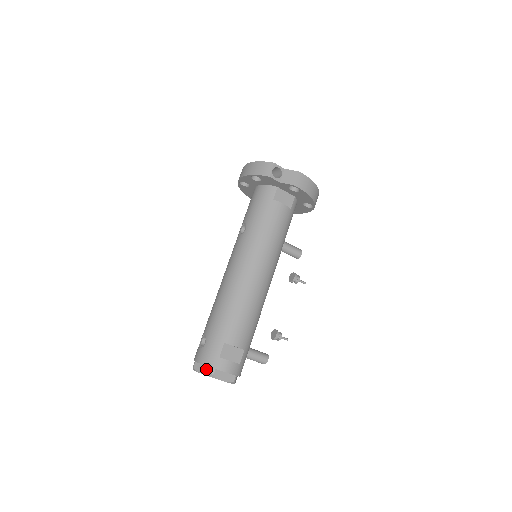
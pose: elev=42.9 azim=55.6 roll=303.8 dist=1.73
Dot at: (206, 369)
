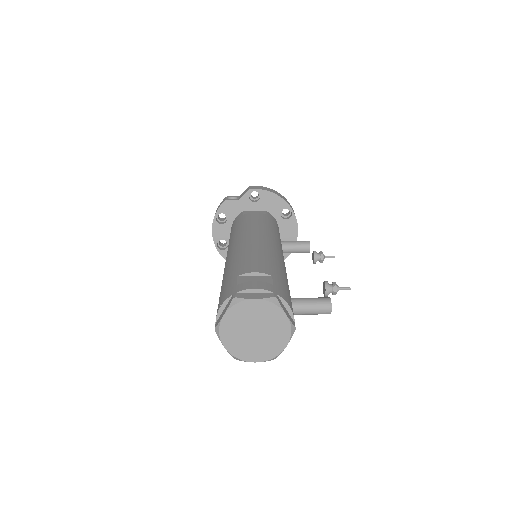
Dot at: (226, 306)
